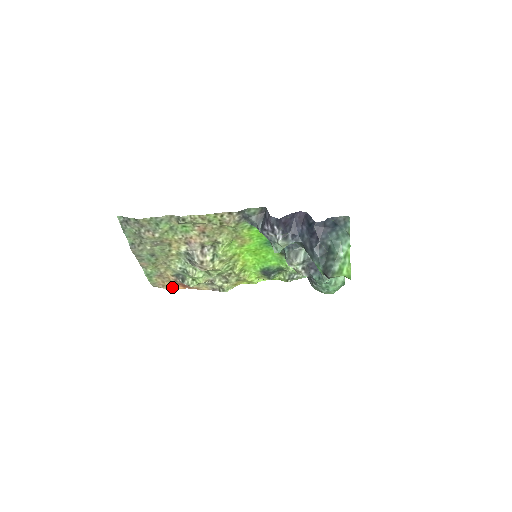
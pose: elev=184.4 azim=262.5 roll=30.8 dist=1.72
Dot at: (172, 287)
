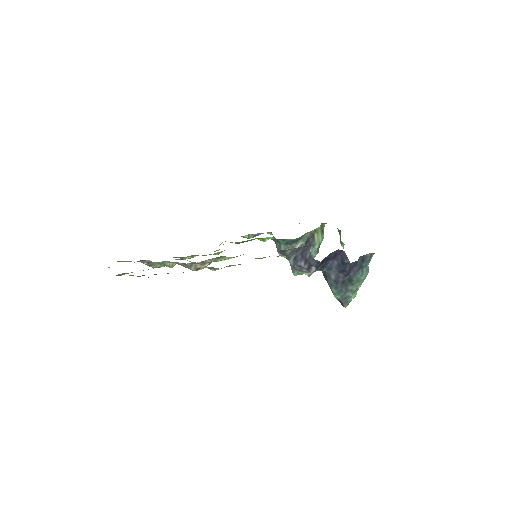
Dot at: occluded
